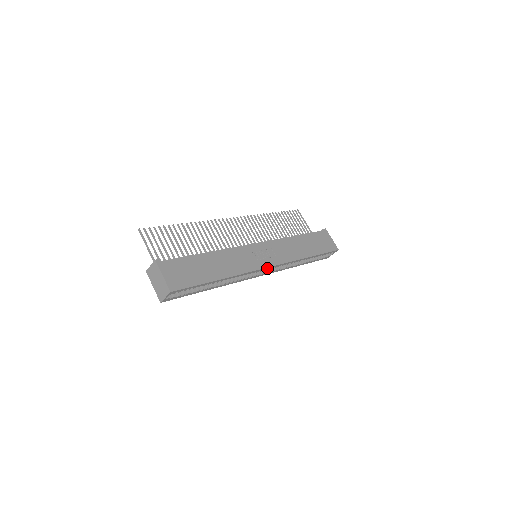
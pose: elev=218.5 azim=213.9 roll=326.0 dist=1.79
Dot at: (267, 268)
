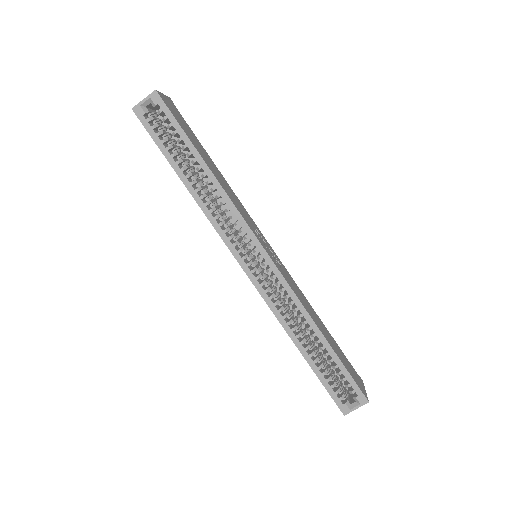
Dot at: (261, 249)
